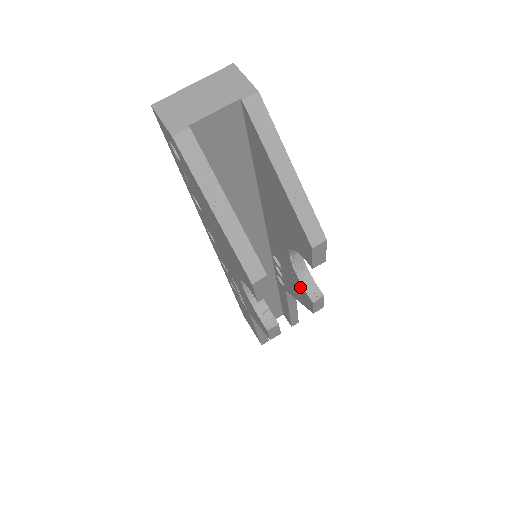
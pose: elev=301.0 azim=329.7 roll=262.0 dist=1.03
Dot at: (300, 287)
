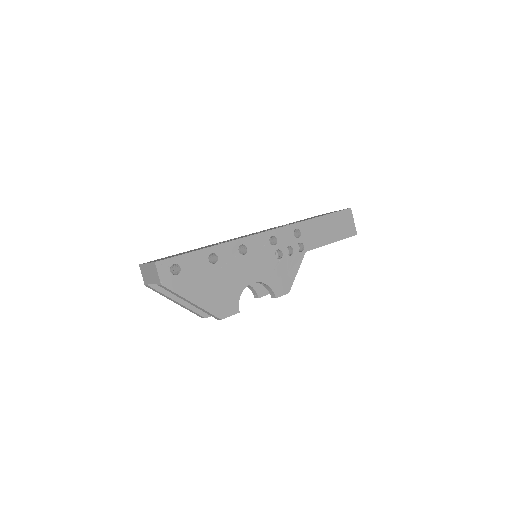
Dot at: occluded
